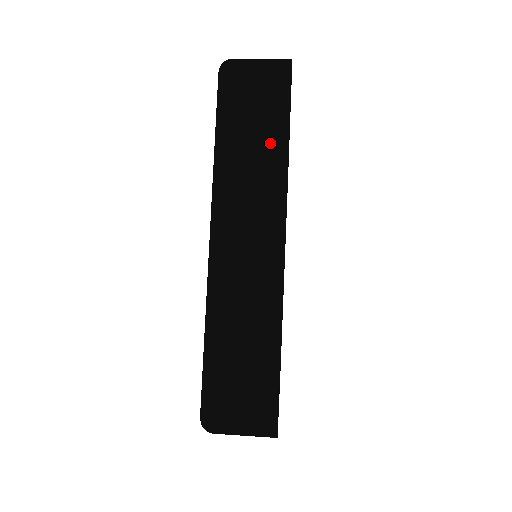
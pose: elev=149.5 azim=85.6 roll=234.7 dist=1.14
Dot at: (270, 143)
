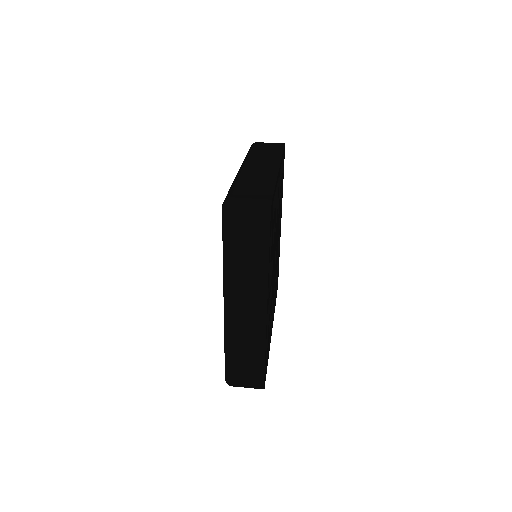
Dot at: (257, 259)
